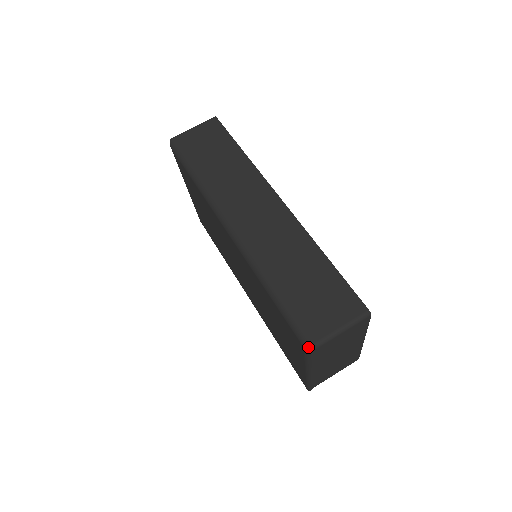
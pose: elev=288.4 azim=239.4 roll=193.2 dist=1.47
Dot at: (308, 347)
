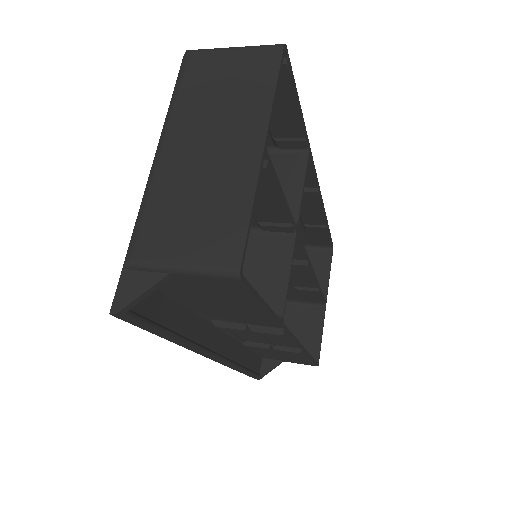
Dot at: (185, 57)
